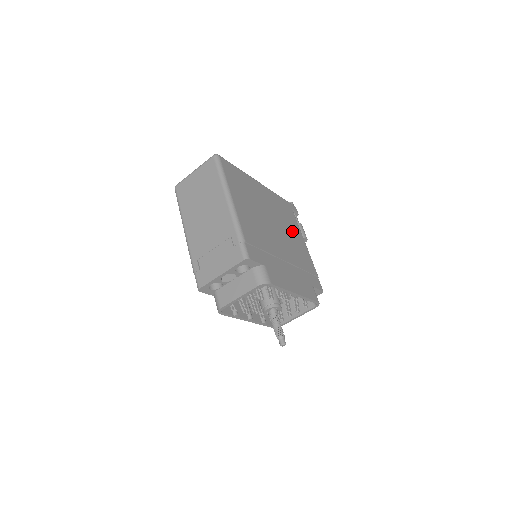
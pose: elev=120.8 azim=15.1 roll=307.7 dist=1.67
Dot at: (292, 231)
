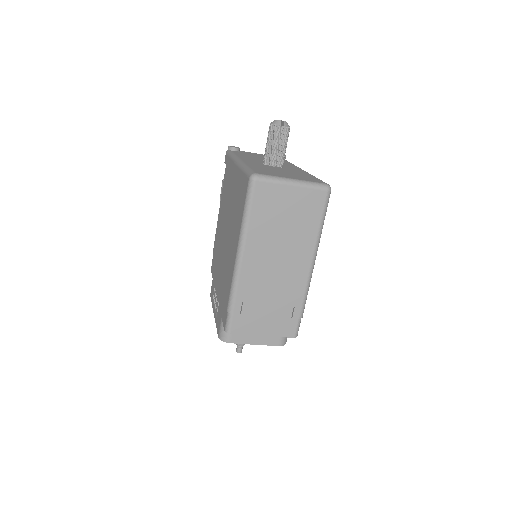
Dot at: occluded
